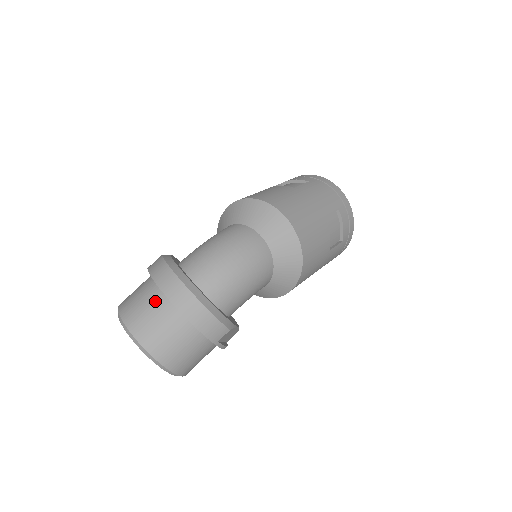
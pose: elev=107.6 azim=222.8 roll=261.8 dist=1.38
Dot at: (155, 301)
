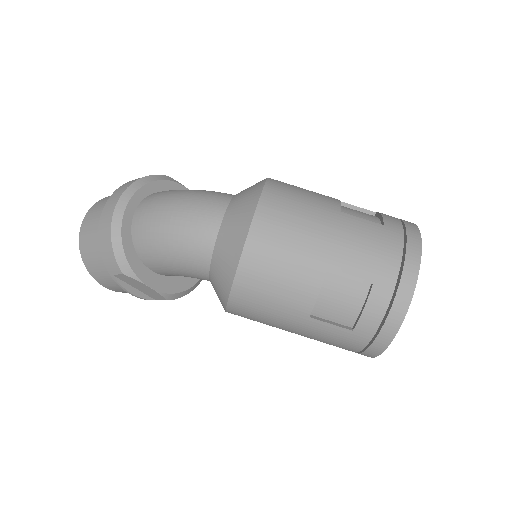
Dot at: occluded
